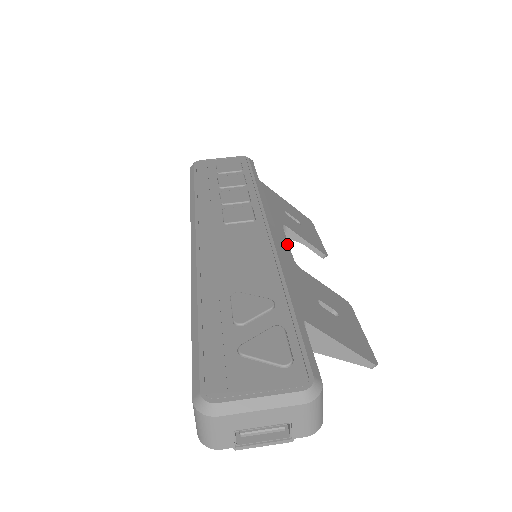
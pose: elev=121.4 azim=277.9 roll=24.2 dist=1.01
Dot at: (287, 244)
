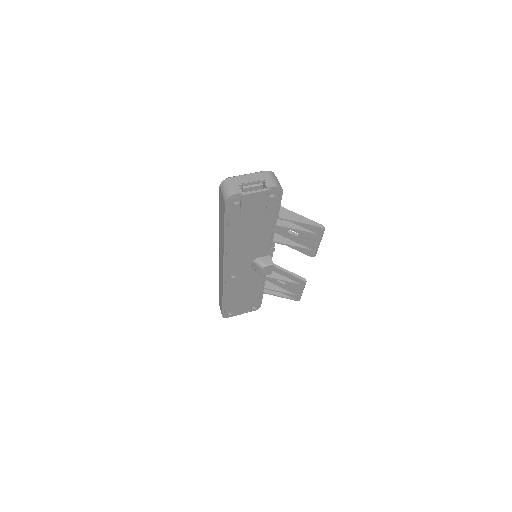
Dot at: occluded
